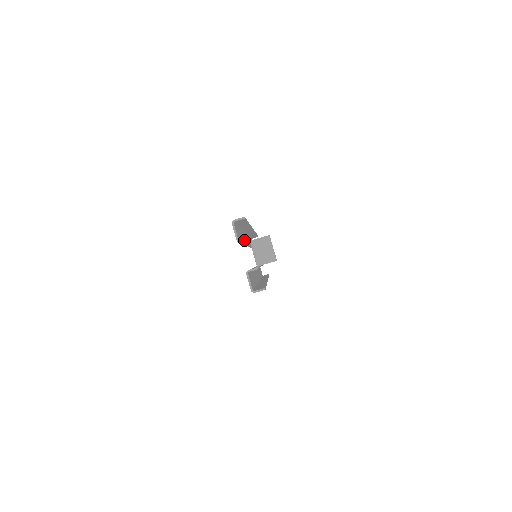
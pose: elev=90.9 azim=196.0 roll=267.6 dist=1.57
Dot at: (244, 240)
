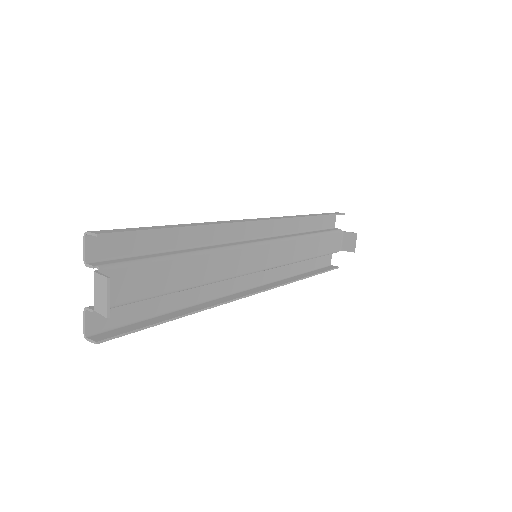
Dot at: (90, 265)
